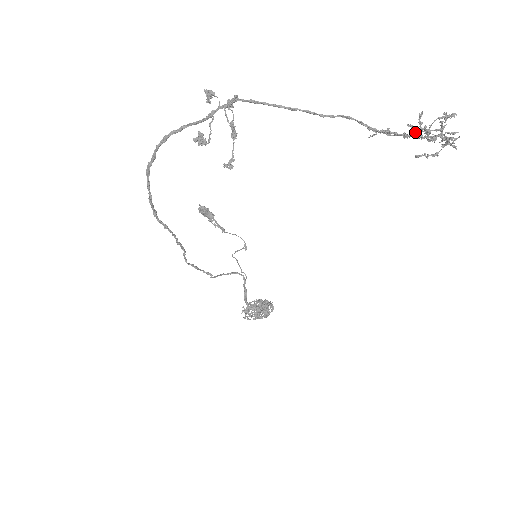
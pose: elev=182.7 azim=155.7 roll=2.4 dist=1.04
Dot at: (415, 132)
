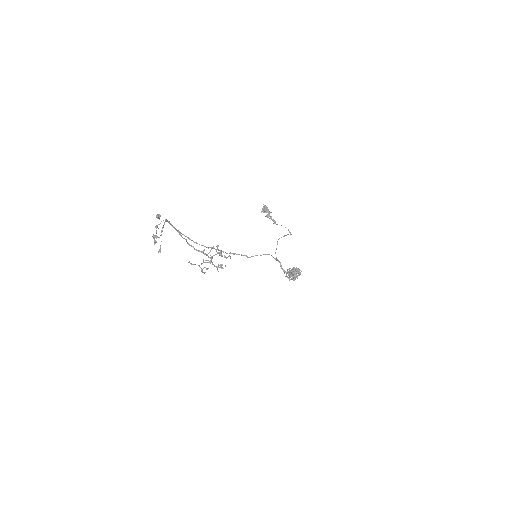
Dot at: (216, 254)
